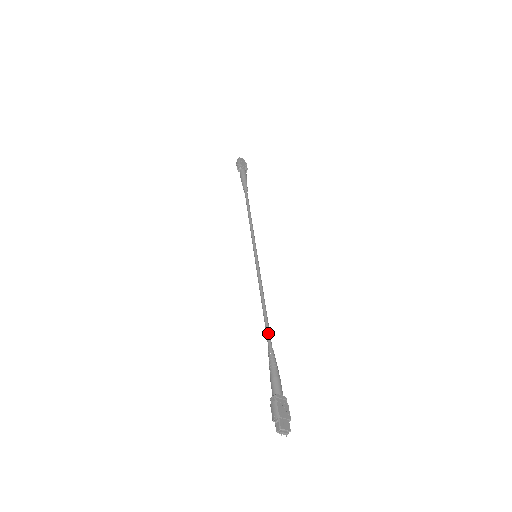
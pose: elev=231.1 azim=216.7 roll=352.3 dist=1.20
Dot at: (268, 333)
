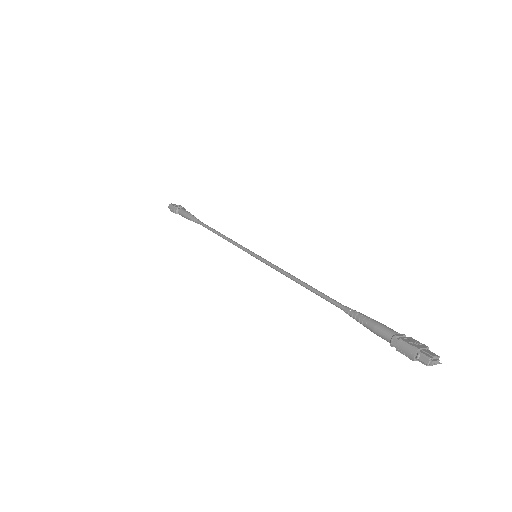
Dot at: (330, 299)
